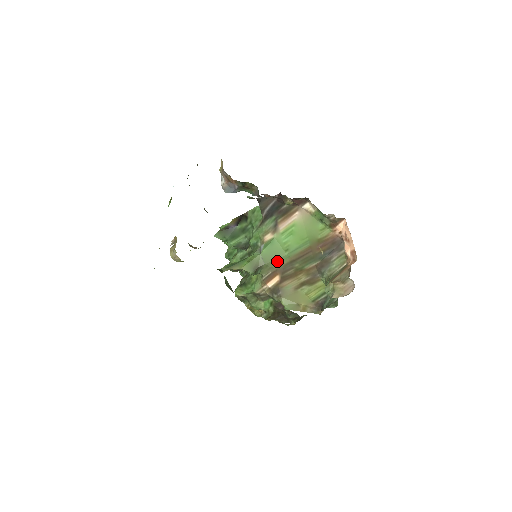
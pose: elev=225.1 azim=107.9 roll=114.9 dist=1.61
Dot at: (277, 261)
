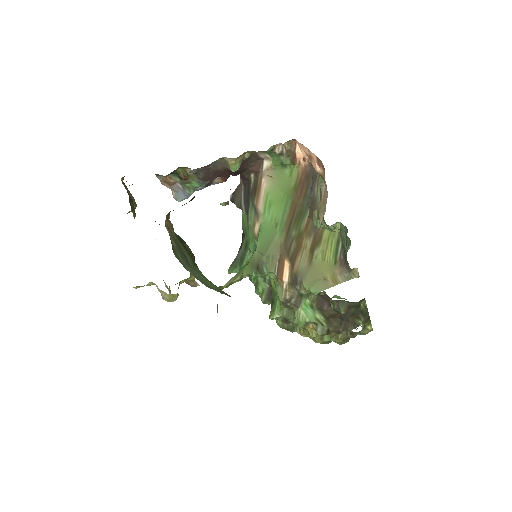
Dot at: (274, 244)
